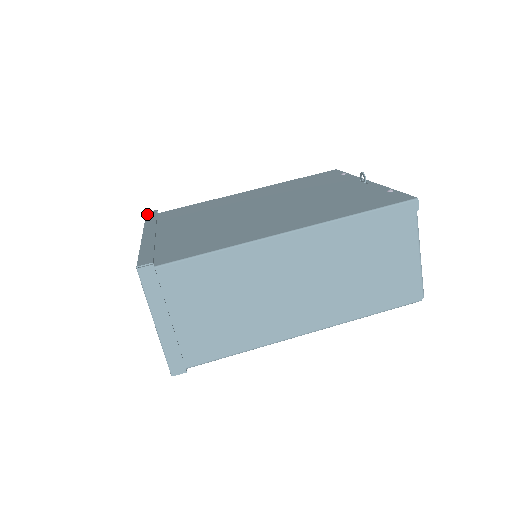
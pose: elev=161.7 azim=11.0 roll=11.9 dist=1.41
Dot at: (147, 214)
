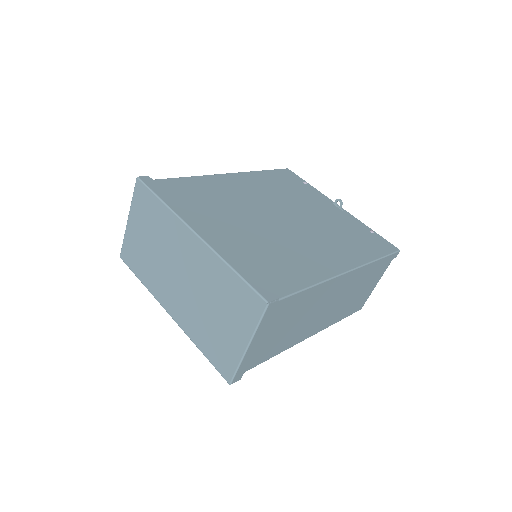
Dot at: (146, 183)
